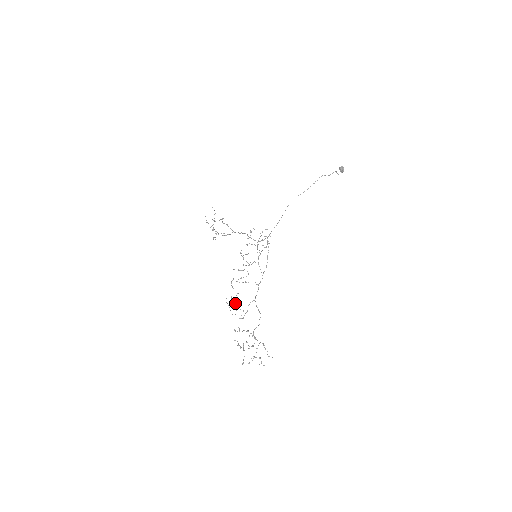
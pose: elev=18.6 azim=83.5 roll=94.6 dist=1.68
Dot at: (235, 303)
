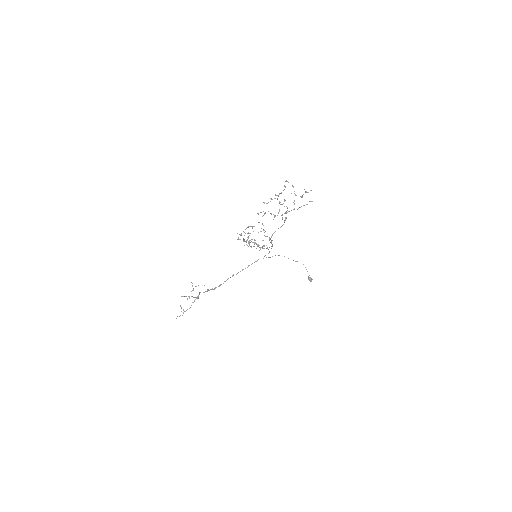
Dot at: (248, 232)
